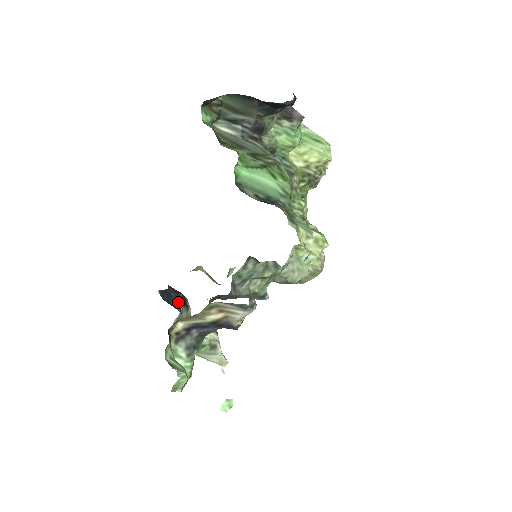
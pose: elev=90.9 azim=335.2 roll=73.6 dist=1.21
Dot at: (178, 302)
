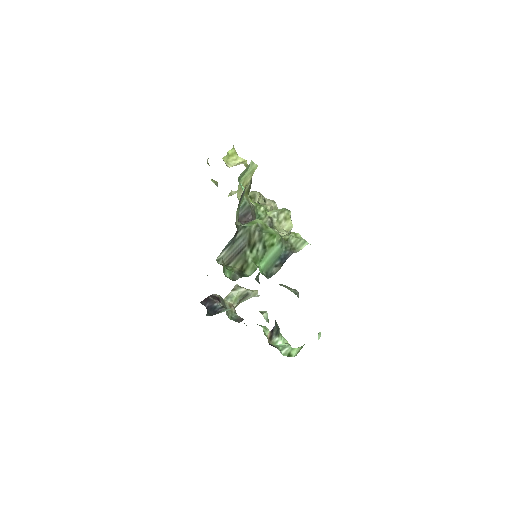
Dot at: (217, 305)
